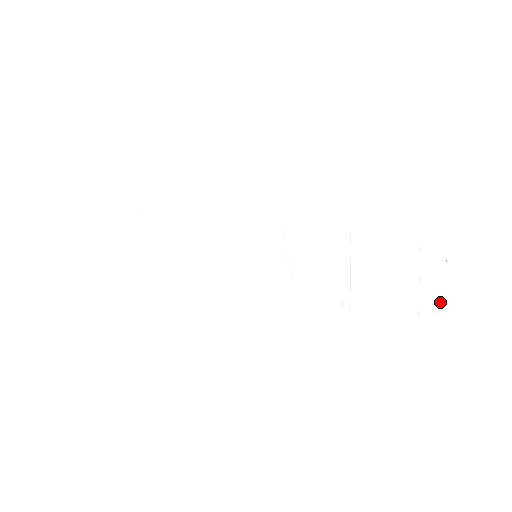
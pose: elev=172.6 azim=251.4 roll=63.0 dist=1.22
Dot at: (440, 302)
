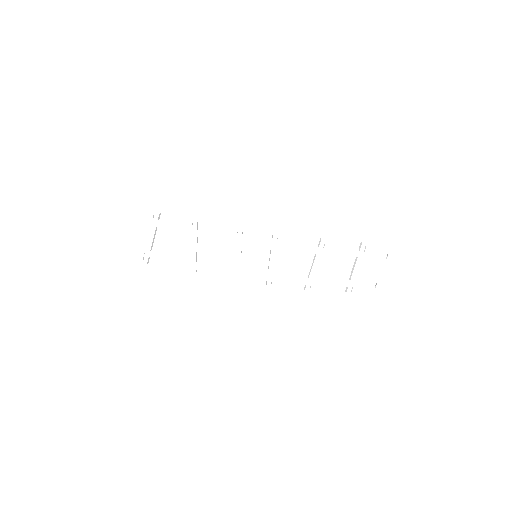
Dot at: (375, 282)
